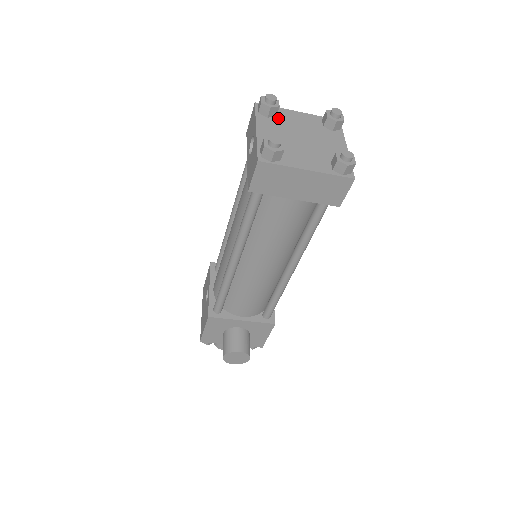
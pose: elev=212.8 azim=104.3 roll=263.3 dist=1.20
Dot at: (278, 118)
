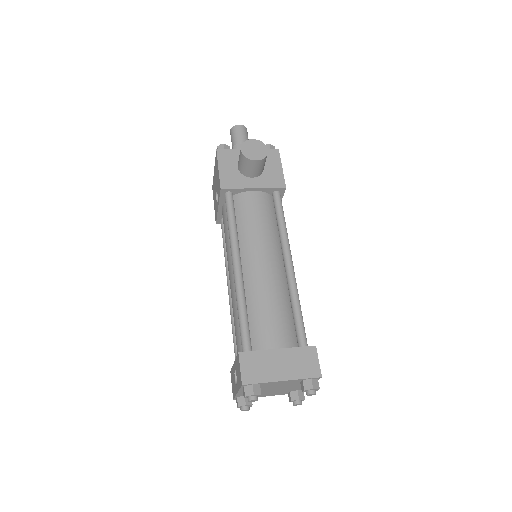
Dot at: (260, 387)
